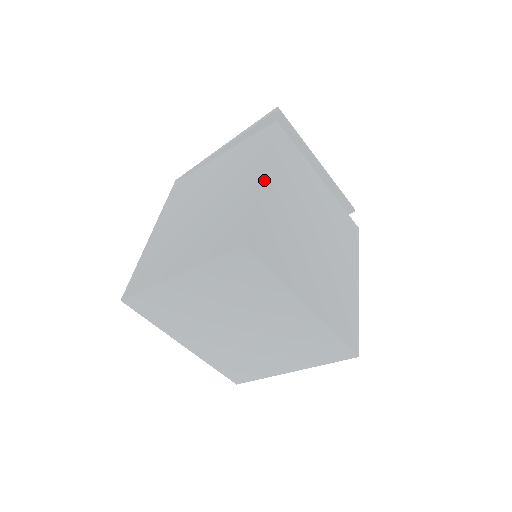
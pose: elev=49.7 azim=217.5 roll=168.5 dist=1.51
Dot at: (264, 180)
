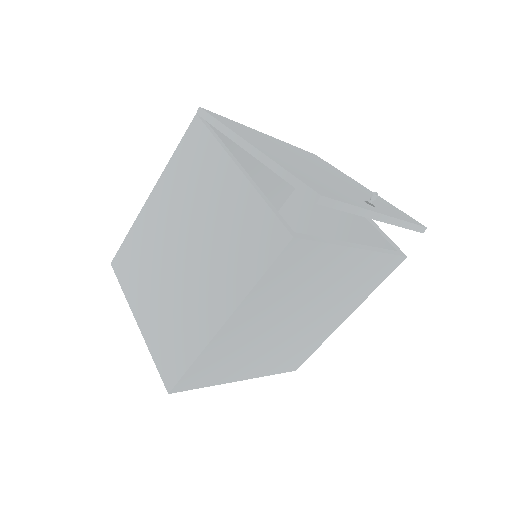
Dot at: (221, 330)
